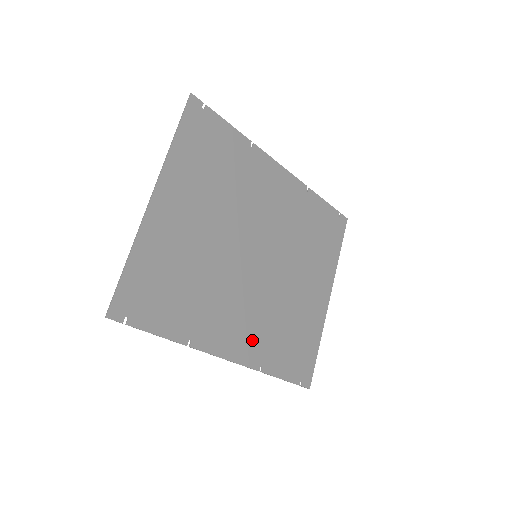
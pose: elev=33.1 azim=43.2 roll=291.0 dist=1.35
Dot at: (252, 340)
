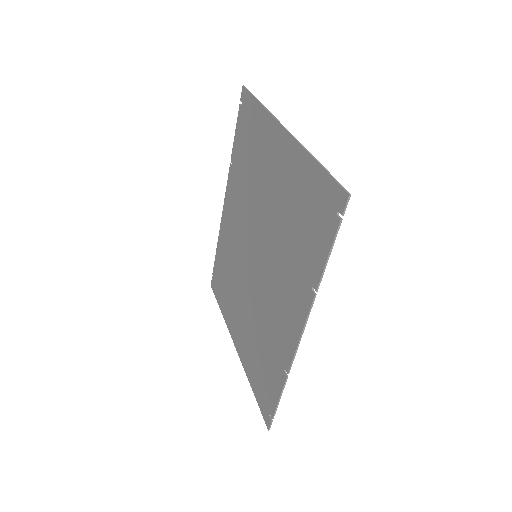
Dot at: (282, 335)
